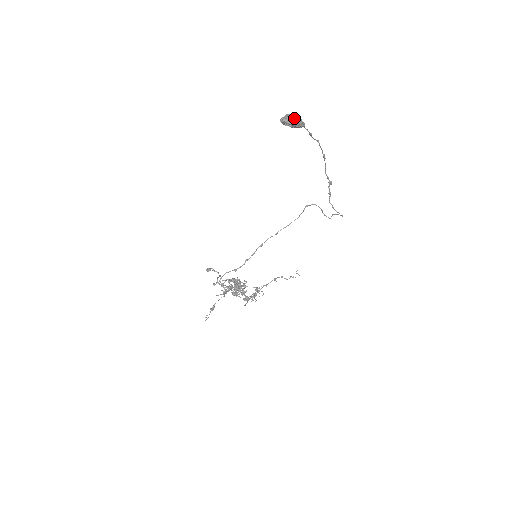
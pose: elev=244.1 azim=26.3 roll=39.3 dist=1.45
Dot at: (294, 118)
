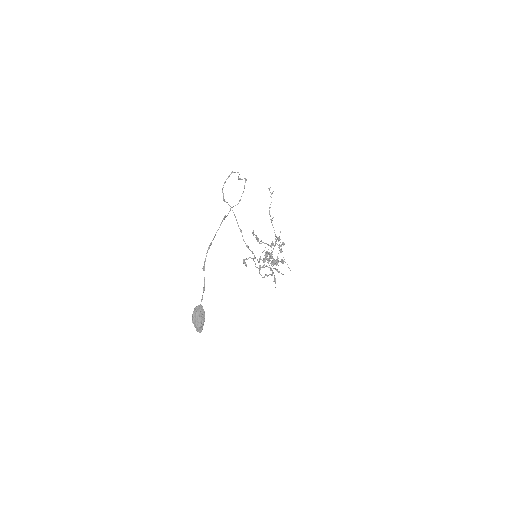
Dot at: (200, 325)
